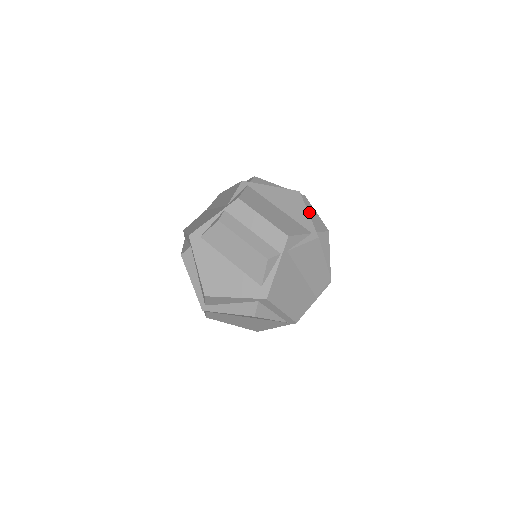
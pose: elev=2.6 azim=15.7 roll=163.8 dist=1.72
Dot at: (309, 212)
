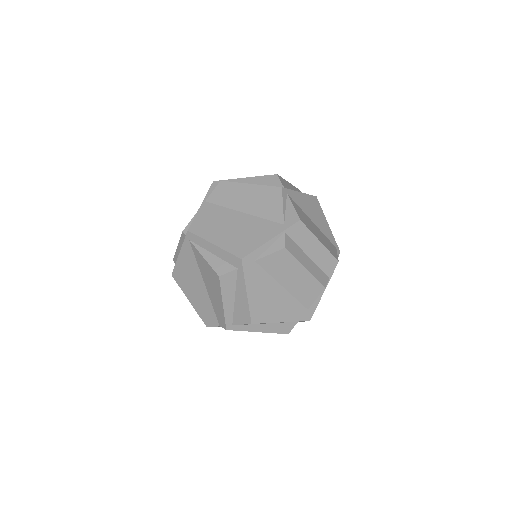
Dot at: occluded
